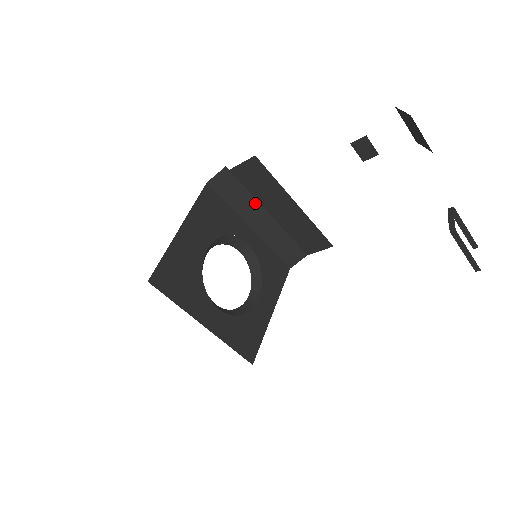
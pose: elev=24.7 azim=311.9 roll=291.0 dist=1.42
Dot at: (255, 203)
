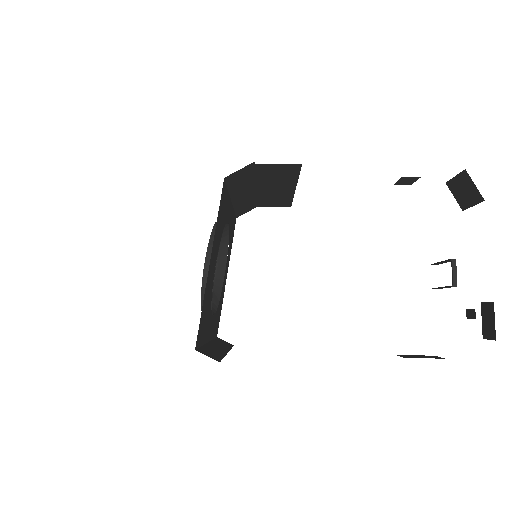
Dot at: (252, 183)
